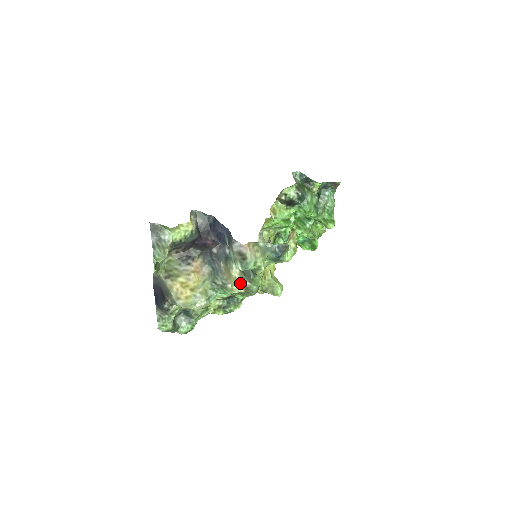
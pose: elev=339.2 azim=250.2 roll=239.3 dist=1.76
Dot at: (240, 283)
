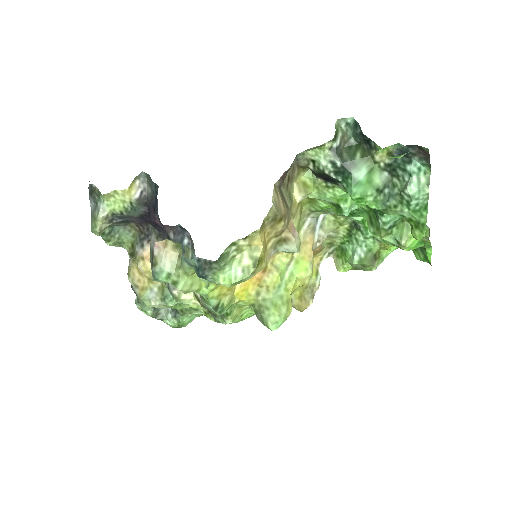
Dot at: (195, 293)
